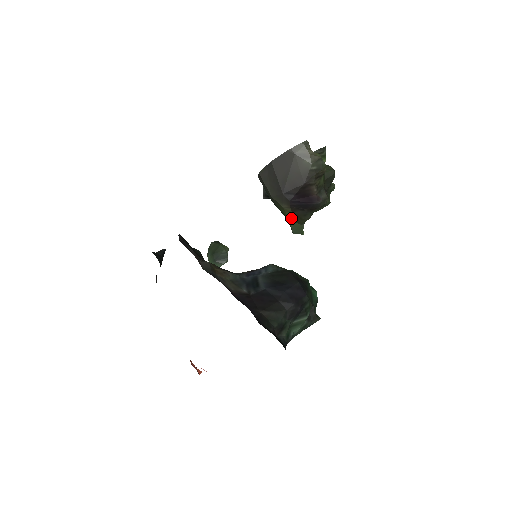
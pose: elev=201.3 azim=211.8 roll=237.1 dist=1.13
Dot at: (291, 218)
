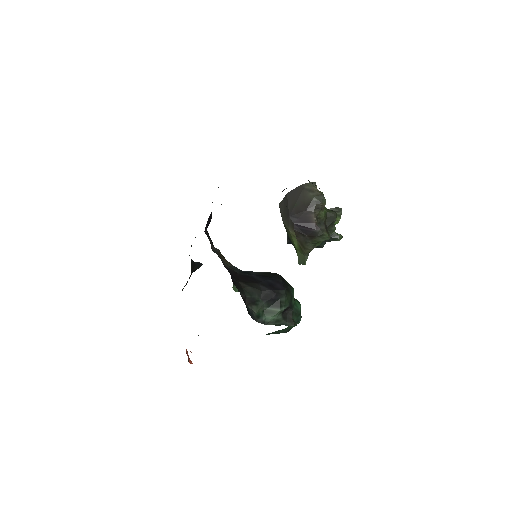
Dot at: (298, 248)
